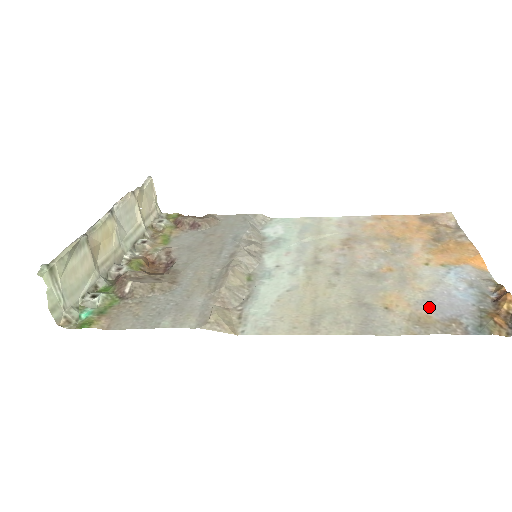
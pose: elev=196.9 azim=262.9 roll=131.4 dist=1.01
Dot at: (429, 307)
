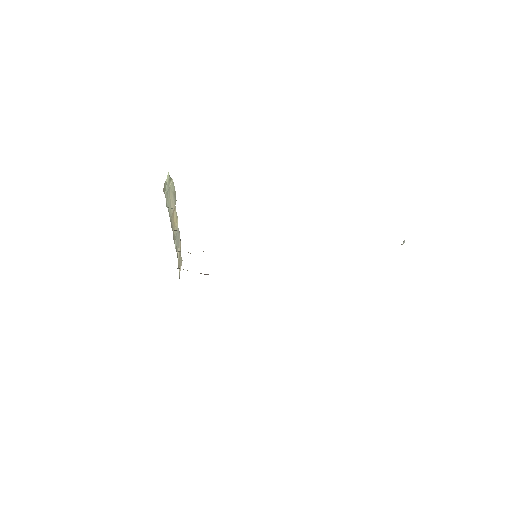
Dot at: occluded
